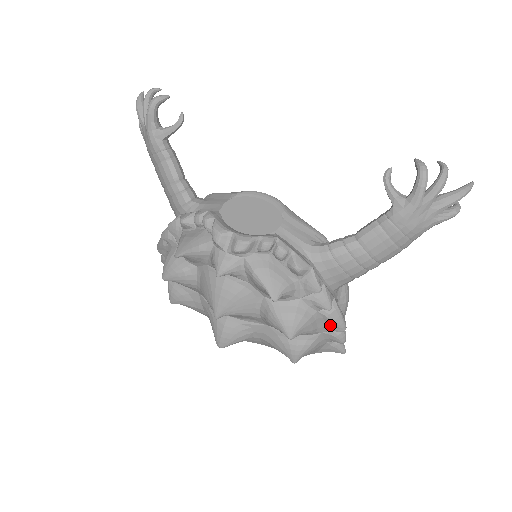
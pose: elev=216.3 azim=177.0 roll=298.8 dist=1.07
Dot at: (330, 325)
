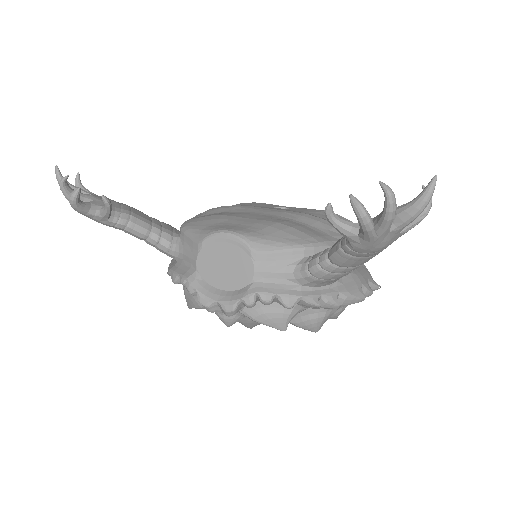
Dot at: occluded
